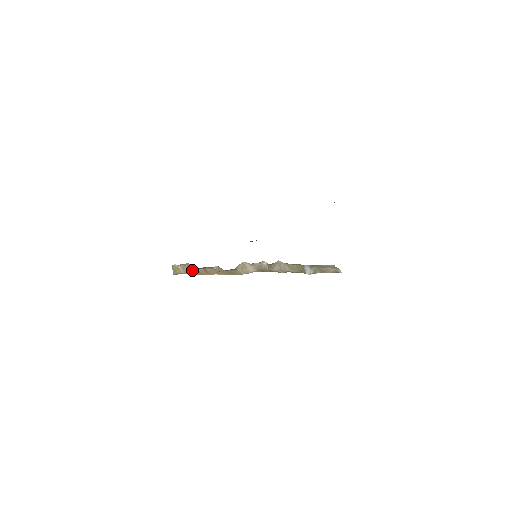
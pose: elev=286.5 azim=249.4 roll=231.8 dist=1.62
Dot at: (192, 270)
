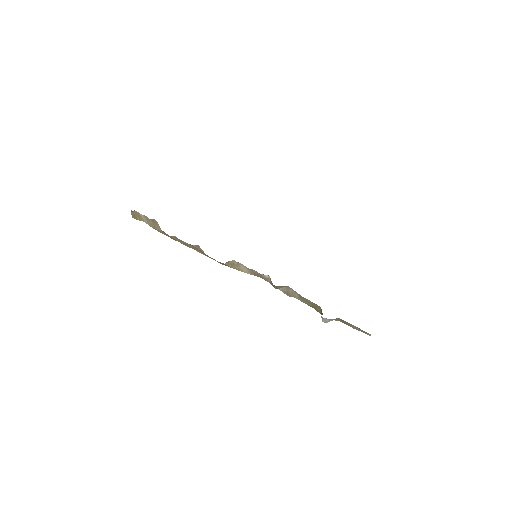
Dot at: (160, 228)
